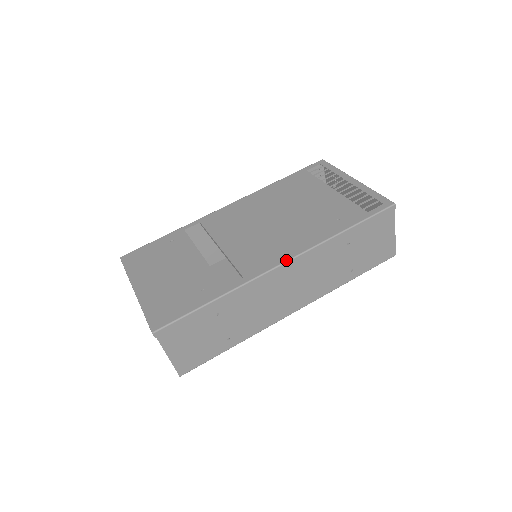
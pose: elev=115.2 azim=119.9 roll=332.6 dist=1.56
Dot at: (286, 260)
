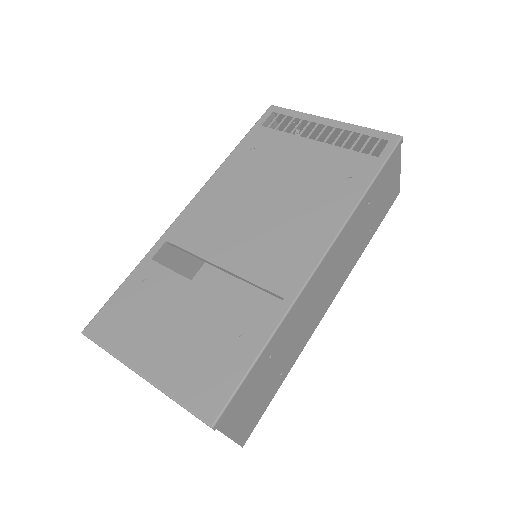
Dot at: (323, 254)
